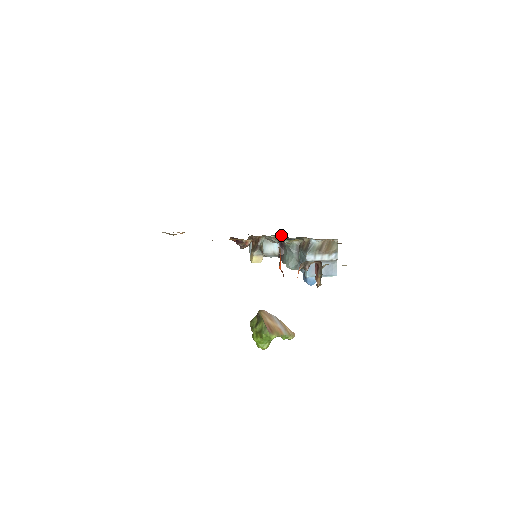
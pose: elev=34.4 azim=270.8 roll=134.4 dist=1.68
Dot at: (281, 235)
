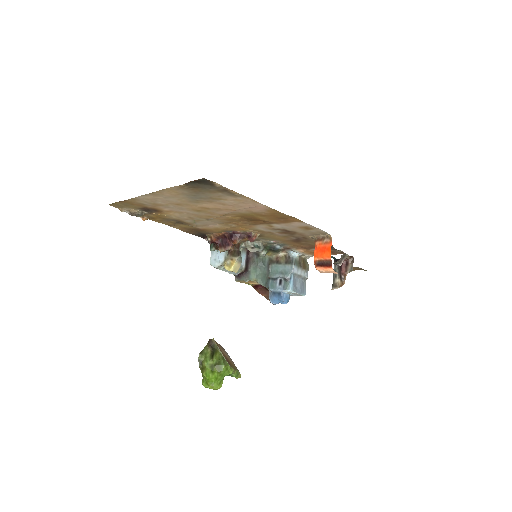
Dot at: occluded
